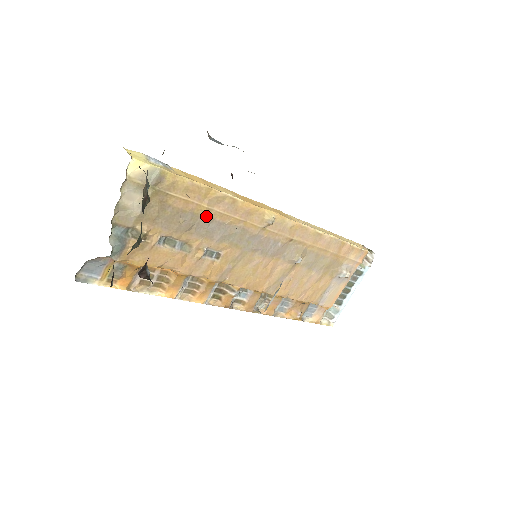
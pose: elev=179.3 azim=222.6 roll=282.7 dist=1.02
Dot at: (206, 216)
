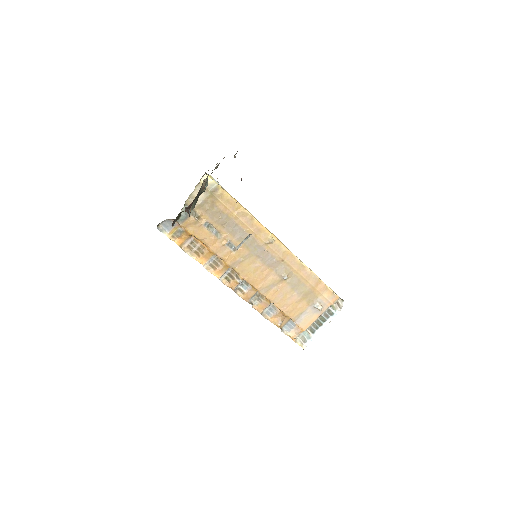
Dot at: (234, 221)
